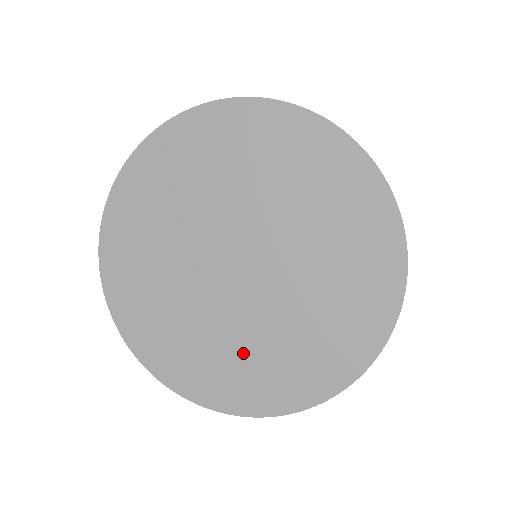
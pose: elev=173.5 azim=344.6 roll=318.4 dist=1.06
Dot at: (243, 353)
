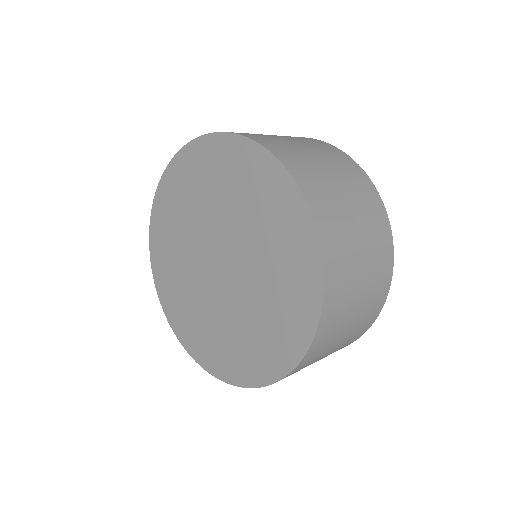
Dot at: (262, 318)
